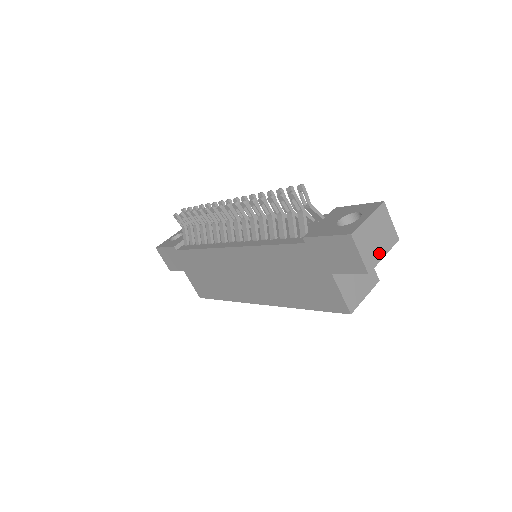
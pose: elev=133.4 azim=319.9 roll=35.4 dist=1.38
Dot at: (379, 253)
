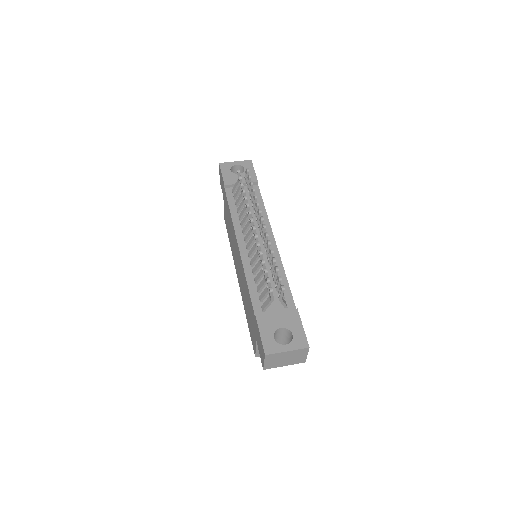
Dot at: (281, 364)
